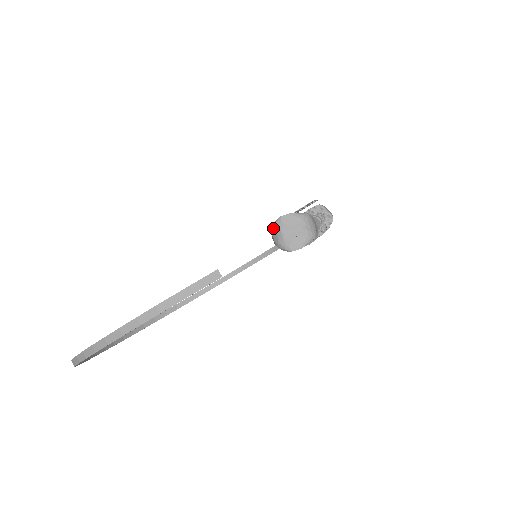
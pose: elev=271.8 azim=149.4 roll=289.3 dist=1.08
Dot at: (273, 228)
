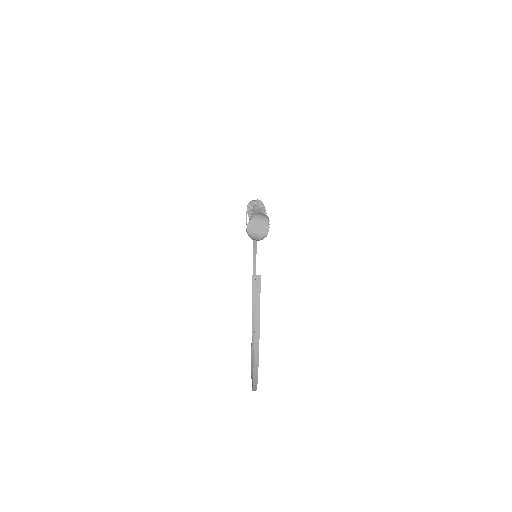
Dot at: (250, 237)
